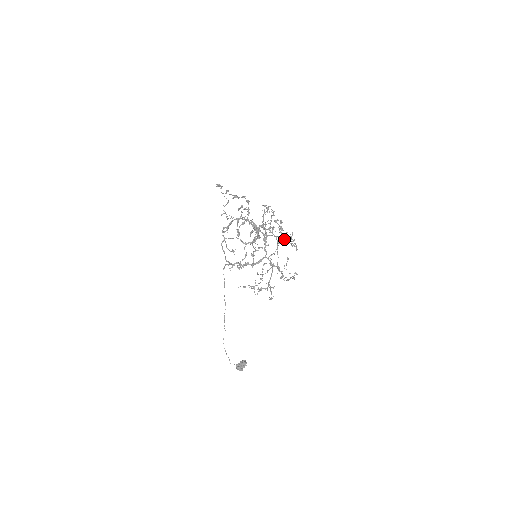
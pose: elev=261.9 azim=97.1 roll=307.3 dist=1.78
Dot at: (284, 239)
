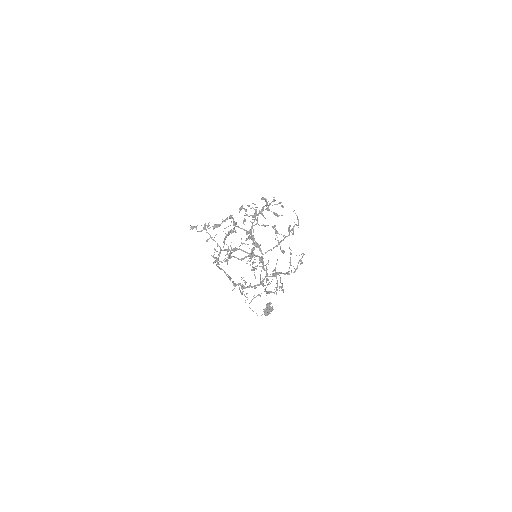
Dot at: (282, 207)
